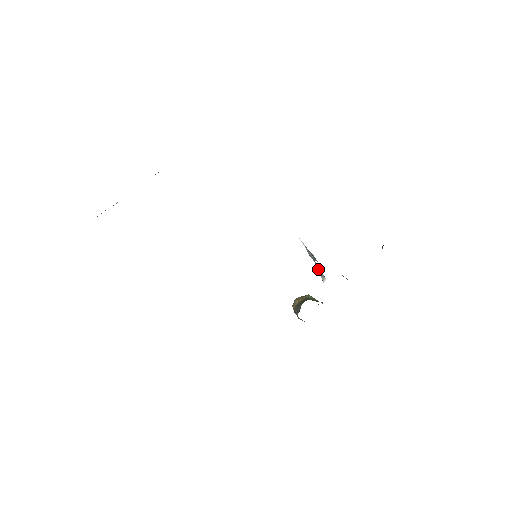
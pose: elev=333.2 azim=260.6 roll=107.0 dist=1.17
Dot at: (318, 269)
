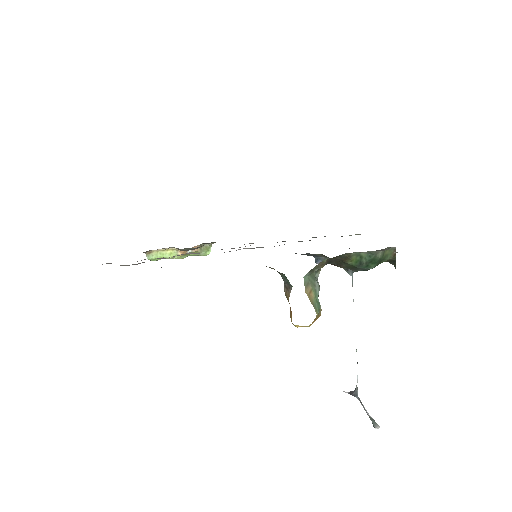
Dot at: (365, 410)
